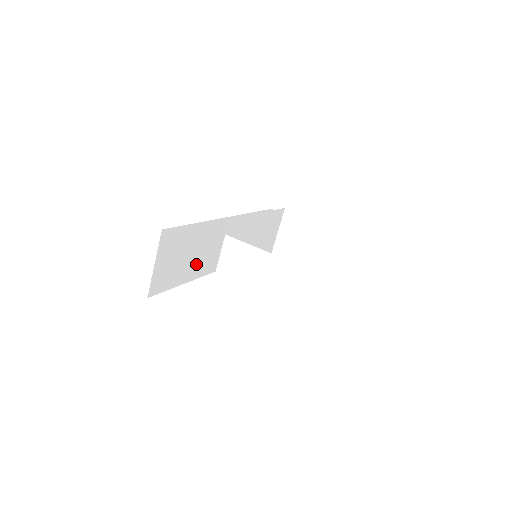
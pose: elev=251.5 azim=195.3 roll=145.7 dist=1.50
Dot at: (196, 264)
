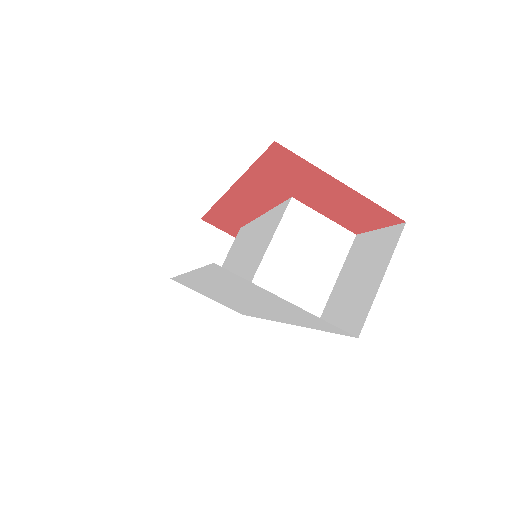
Dot at: occluded
